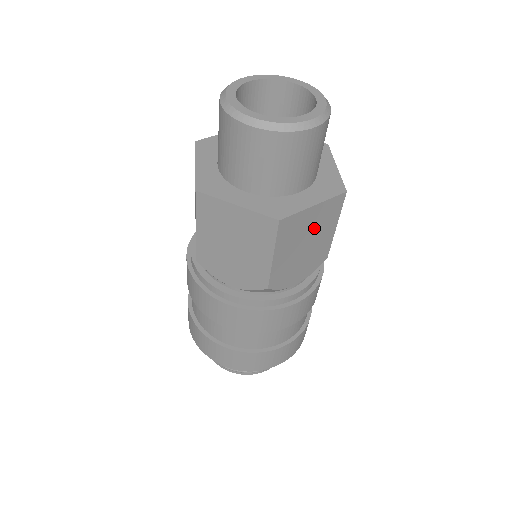
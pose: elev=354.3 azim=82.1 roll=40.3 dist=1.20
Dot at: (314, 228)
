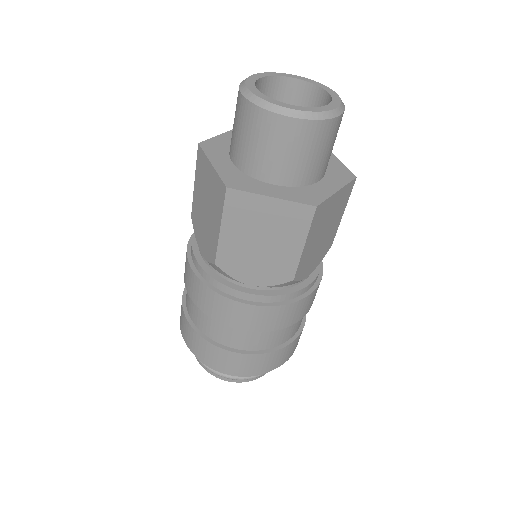
Dot at: (332, 215)
